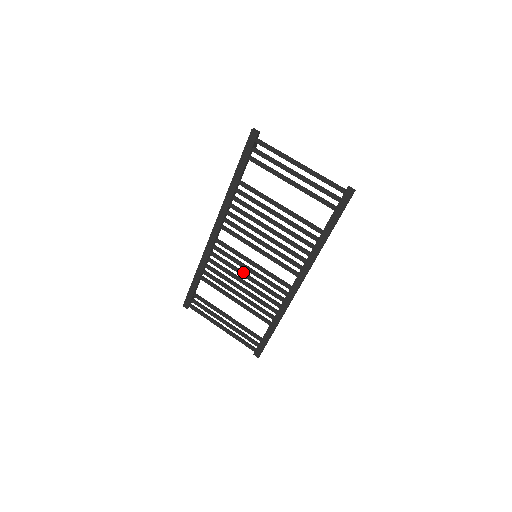
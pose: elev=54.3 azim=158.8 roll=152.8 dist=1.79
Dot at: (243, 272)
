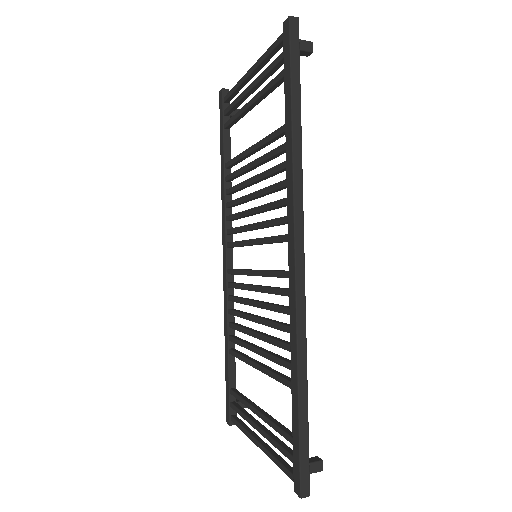
Dot at: (253, 300)
